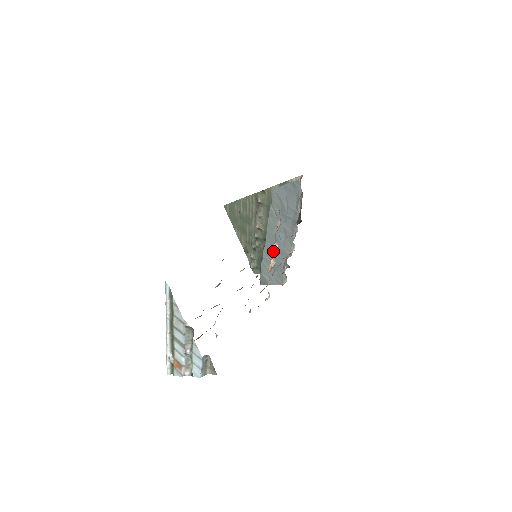
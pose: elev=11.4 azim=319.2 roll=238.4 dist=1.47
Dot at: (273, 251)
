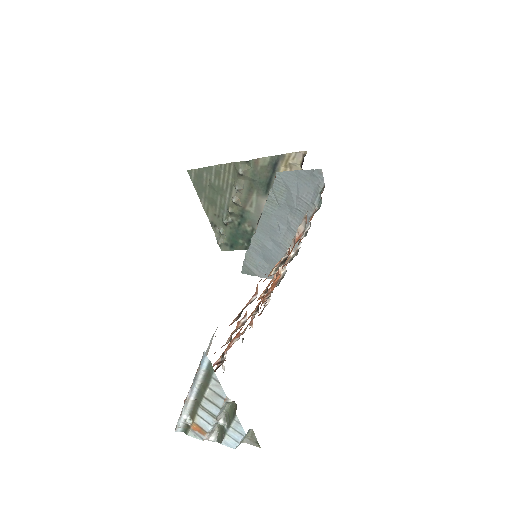
Dot at: (287, 258)
